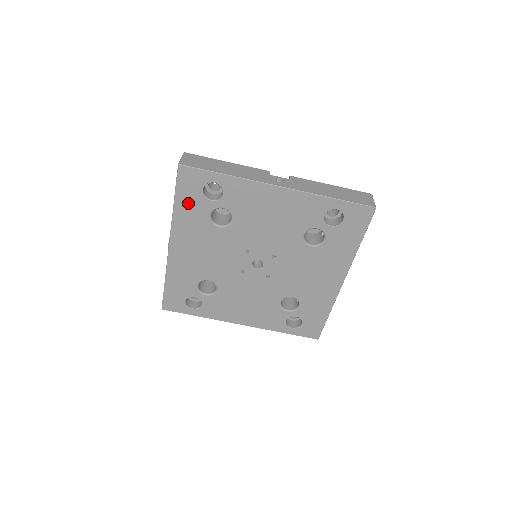
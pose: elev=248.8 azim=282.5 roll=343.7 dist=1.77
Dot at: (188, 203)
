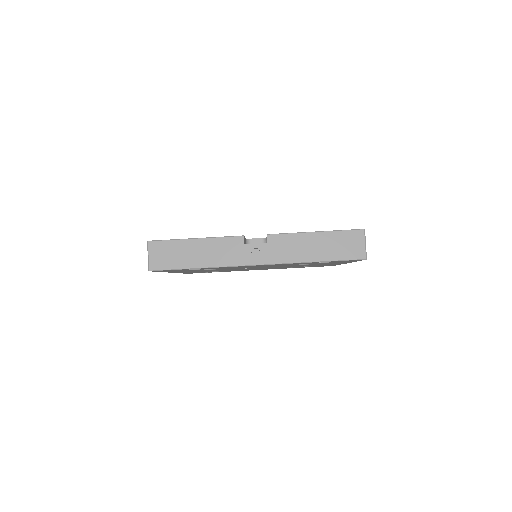
Dot at: occluded
